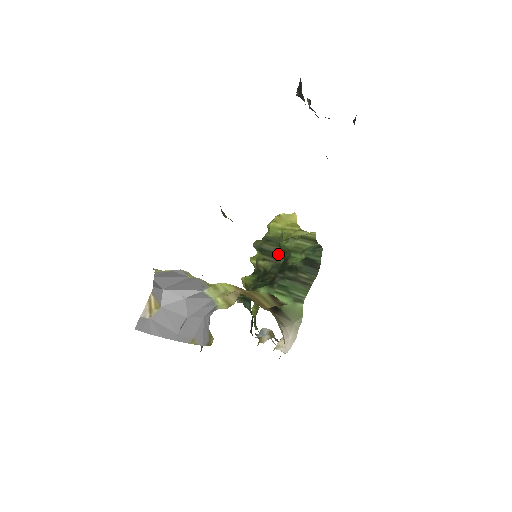
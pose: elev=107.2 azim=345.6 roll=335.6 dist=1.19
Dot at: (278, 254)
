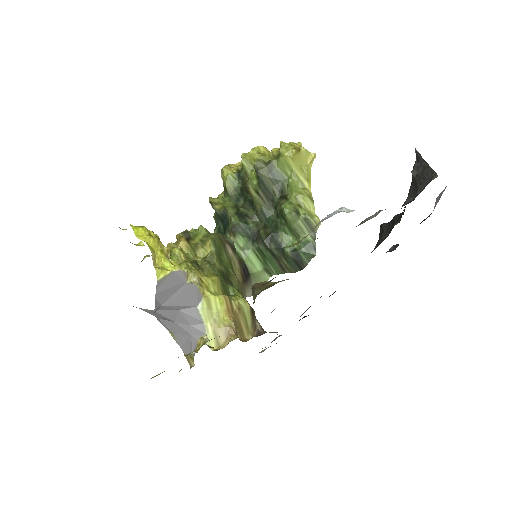
Dot at: (274, 200)
